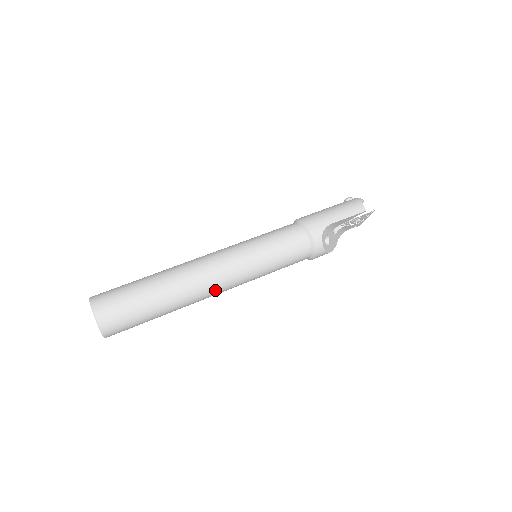
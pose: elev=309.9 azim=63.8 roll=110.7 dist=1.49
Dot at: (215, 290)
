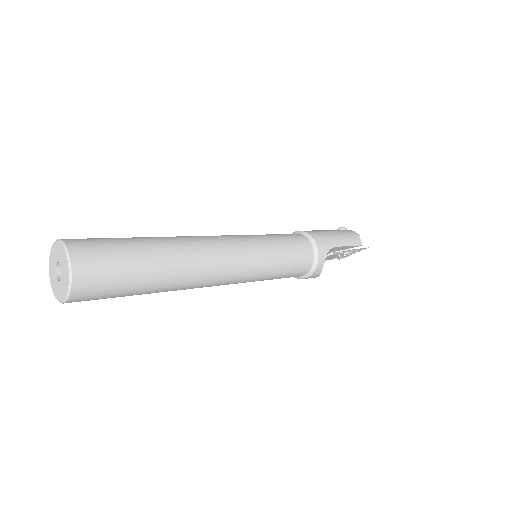
Dot at: (215, 280)
